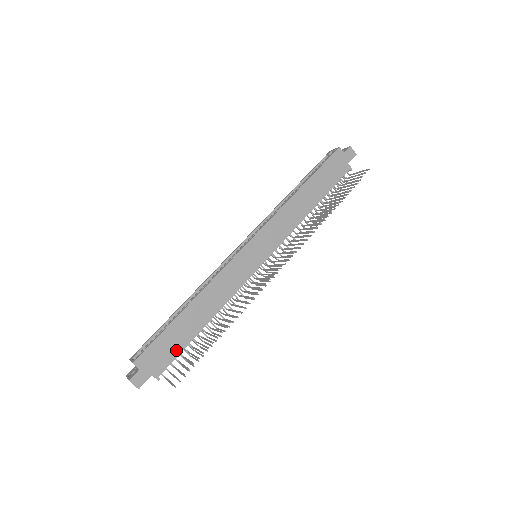
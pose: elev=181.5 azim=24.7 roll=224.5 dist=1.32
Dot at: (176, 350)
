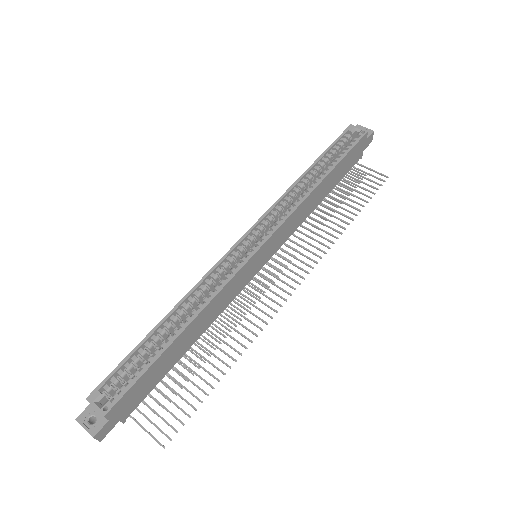
Dot at: (153, 384)
